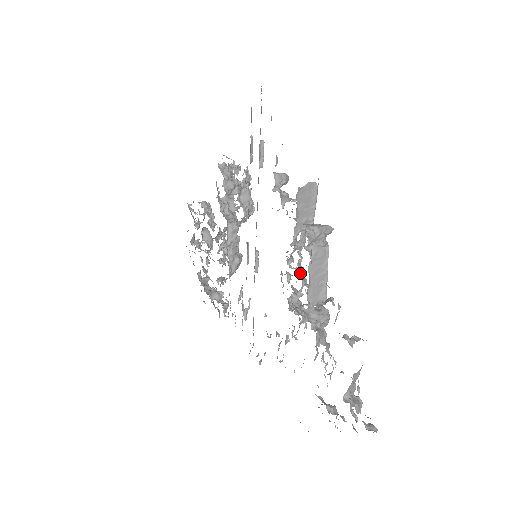
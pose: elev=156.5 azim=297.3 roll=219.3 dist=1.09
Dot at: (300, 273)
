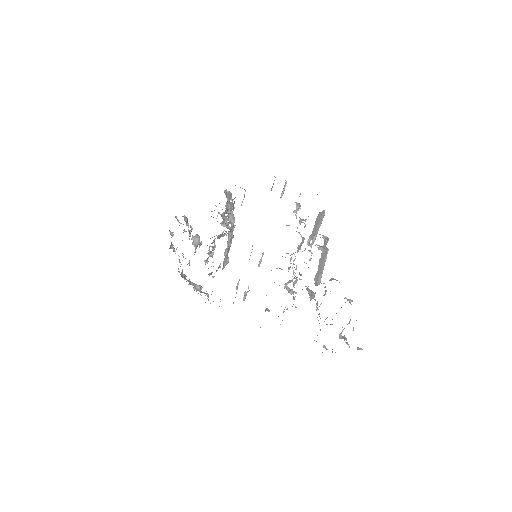
Dot at: occluded
